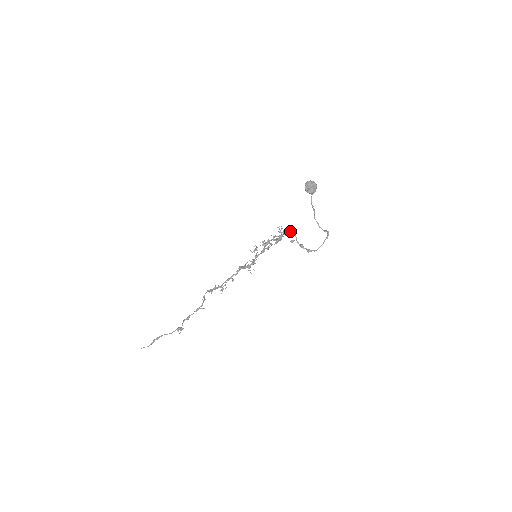
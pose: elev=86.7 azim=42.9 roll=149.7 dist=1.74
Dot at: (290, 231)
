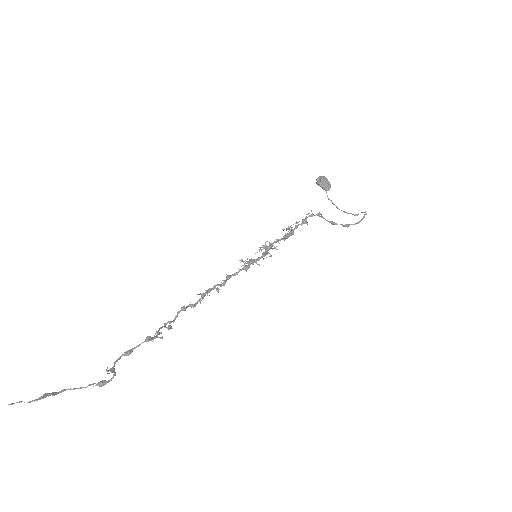
Dot at: (306, 221)
